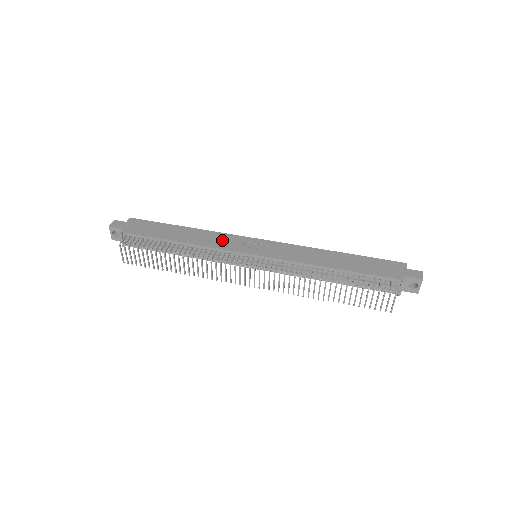
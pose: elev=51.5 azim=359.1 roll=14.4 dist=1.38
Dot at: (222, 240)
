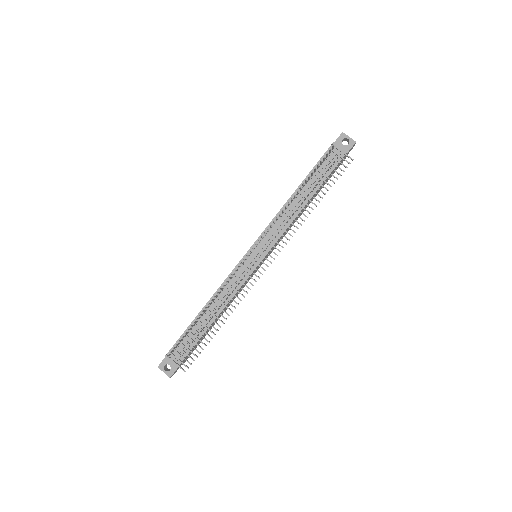
Dot at: occluded
